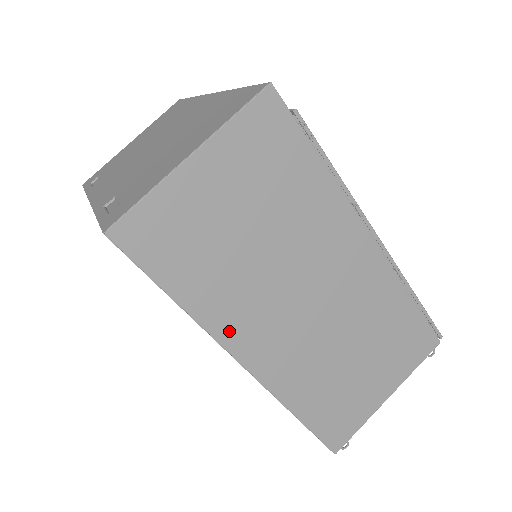
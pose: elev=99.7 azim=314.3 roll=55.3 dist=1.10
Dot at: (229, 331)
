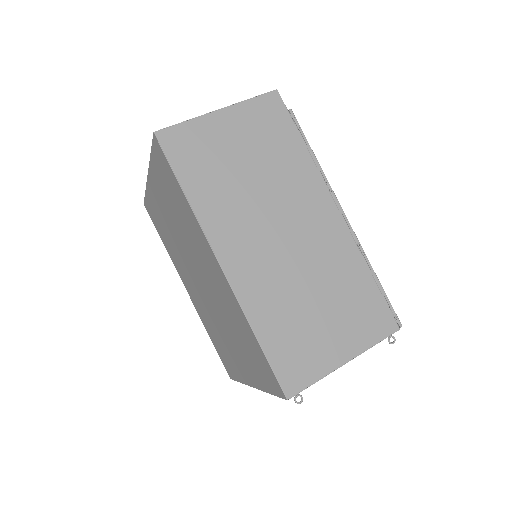
Dot at: (216, 231)
